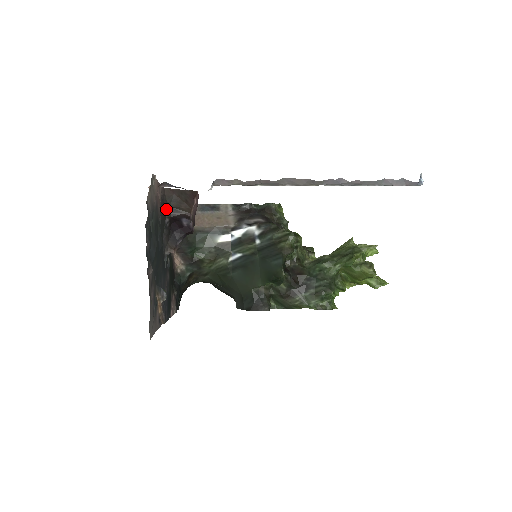
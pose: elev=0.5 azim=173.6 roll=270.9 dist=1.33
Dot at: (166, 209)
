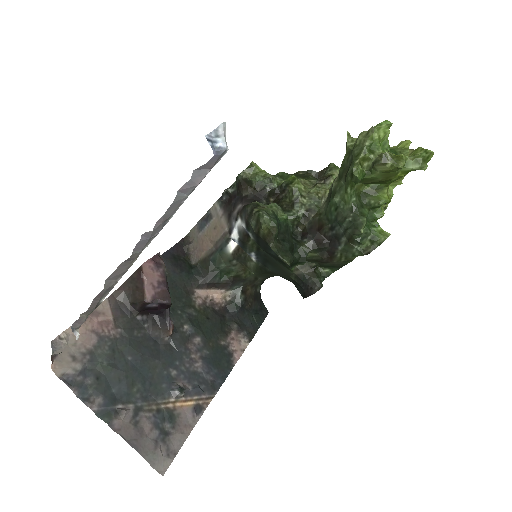
Dot at: (128, 311)
